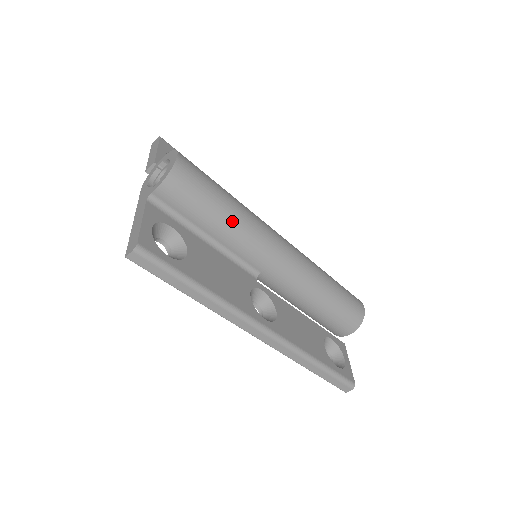
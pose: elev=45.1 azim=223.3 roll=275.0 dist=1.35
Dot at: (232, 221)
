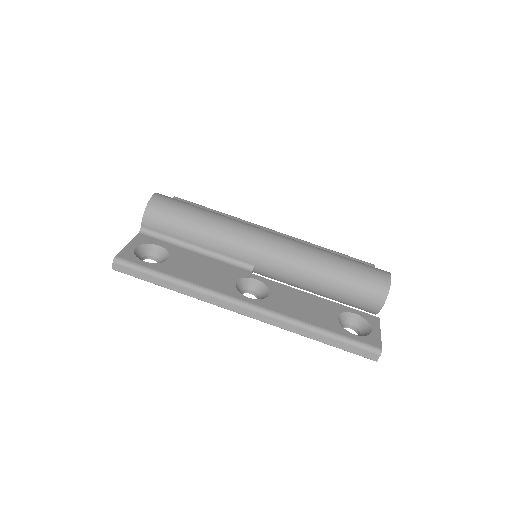
Dot at: (208, 228)
